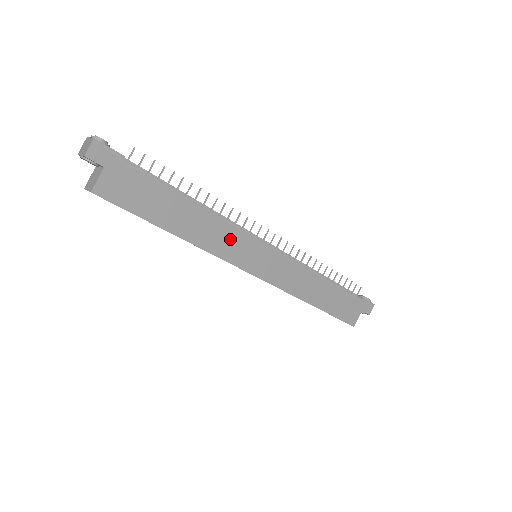
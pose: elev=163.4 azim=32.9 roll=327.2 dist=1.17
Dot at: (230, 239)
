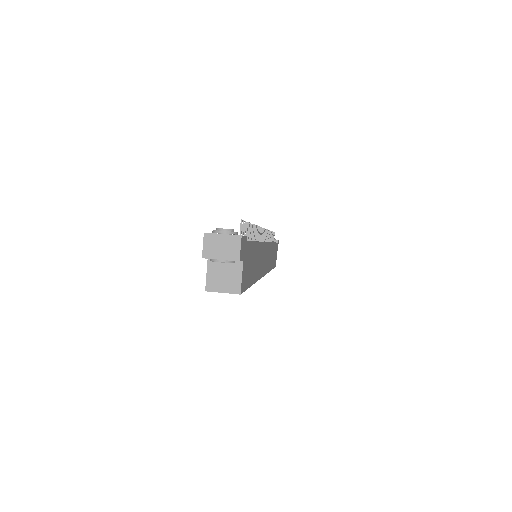
Dot at: (262, 256)
